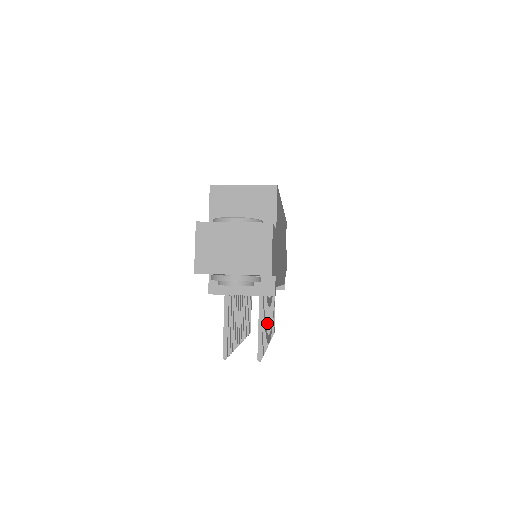
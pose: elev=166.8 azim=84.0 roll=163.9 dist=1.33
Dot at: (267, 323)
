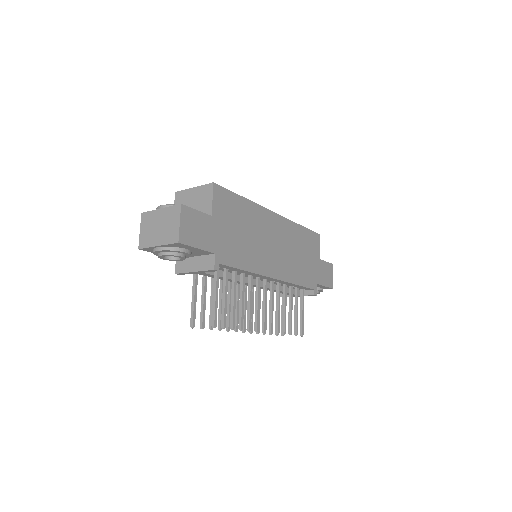
Dot at: (249, 307)
